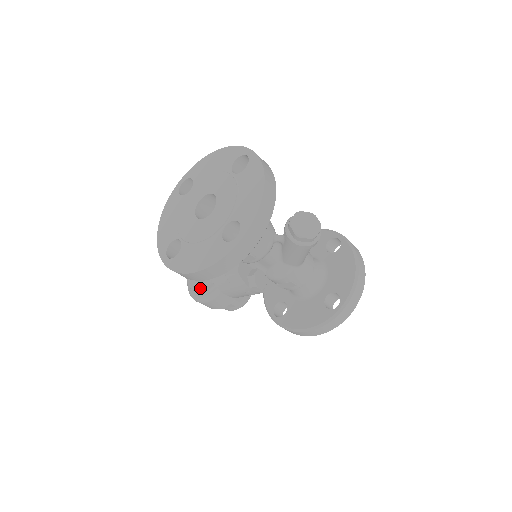
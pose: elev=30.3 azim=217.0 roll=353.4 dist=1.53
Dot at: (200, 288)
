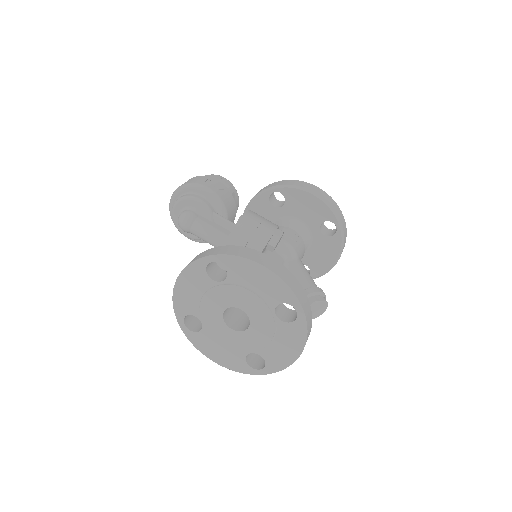
Dot at: (188, 237)
